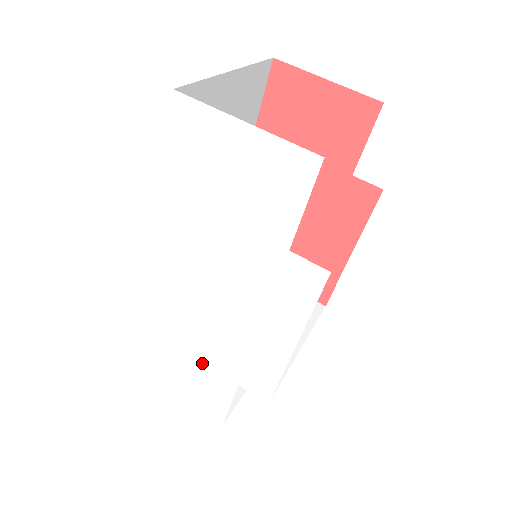
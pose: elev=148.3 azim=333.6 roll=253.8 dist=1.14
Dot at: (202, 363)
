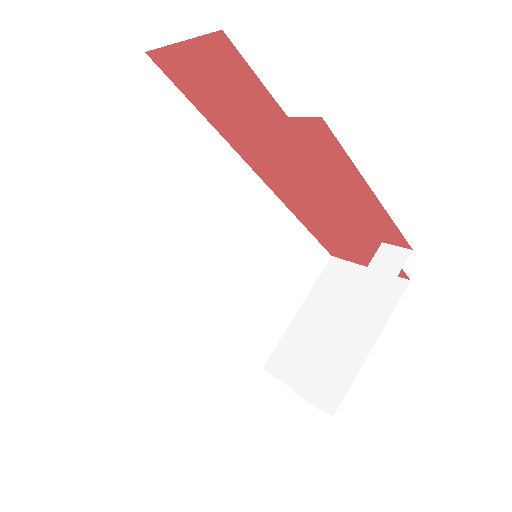
Dot at: occluded
